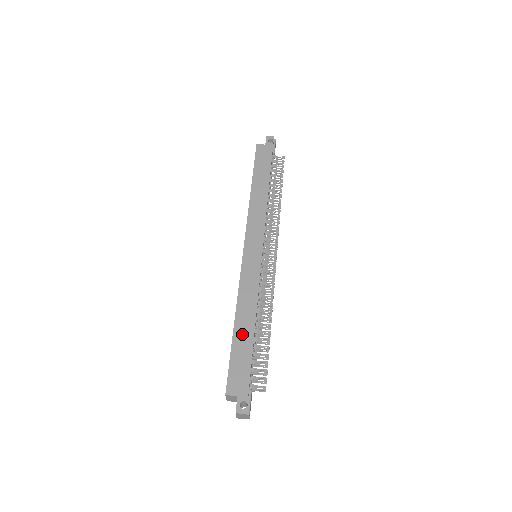
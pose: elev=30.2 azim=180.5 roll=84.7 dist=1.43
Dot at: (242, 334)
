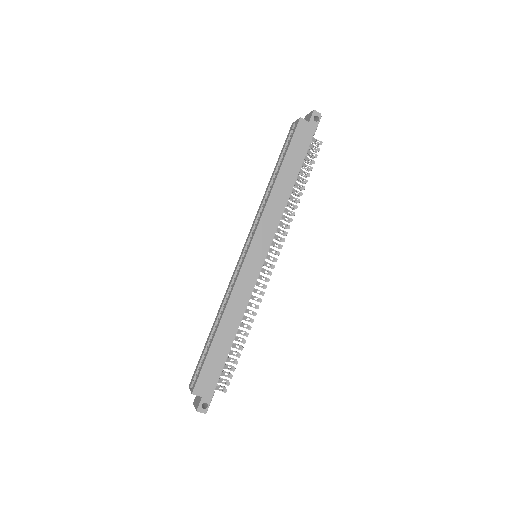
Dot at: (221, 341)
